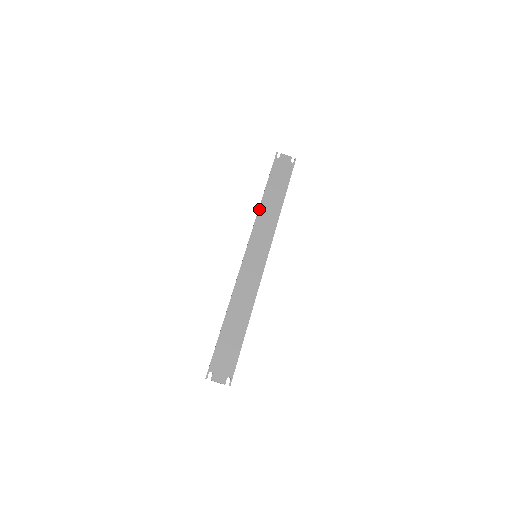
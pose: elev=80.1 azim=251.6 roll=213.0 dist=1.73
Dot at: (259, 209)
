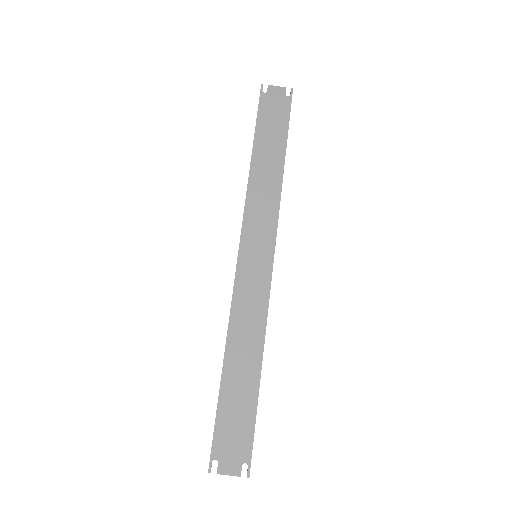
Dot at: (249, 180)
